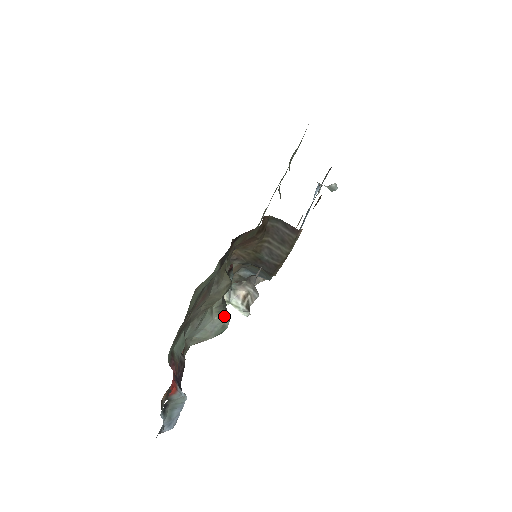
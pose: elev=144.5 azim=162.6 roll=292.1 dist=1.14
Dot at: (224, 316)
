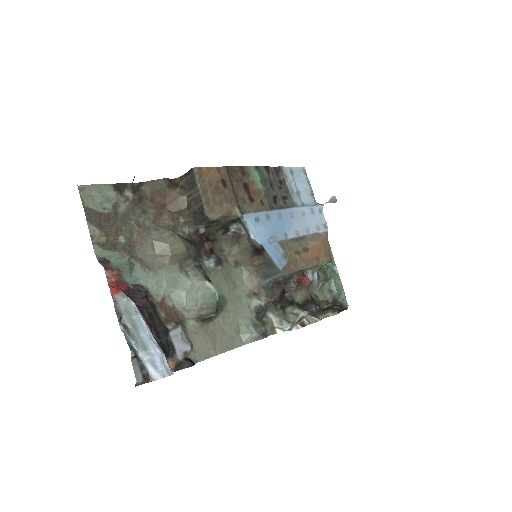
Dot at: (203, 278)
